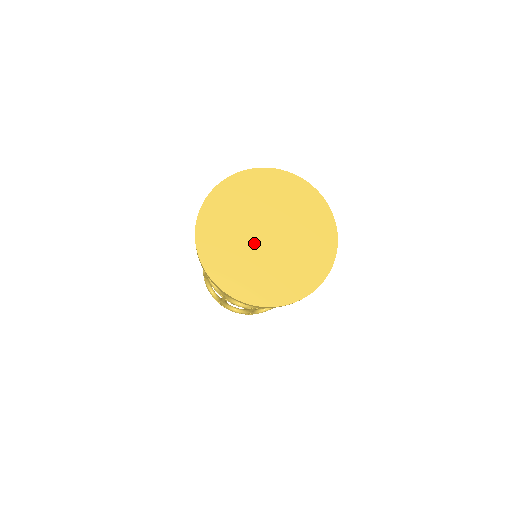
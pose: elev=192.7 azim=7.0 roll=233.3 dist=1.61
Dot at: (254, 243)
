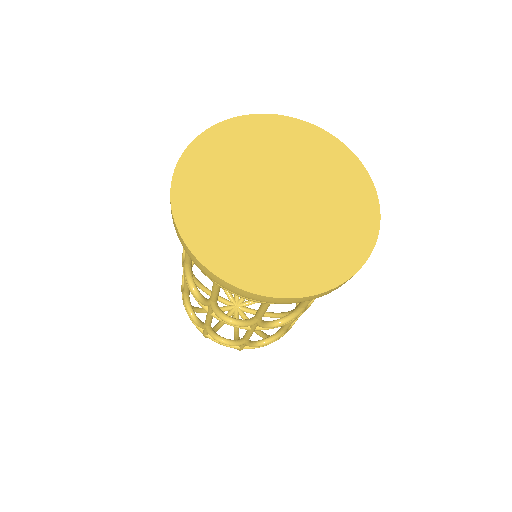
Dot at: (270, 216)
